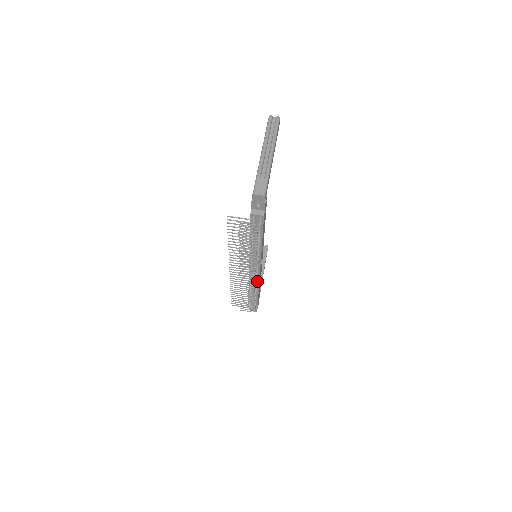
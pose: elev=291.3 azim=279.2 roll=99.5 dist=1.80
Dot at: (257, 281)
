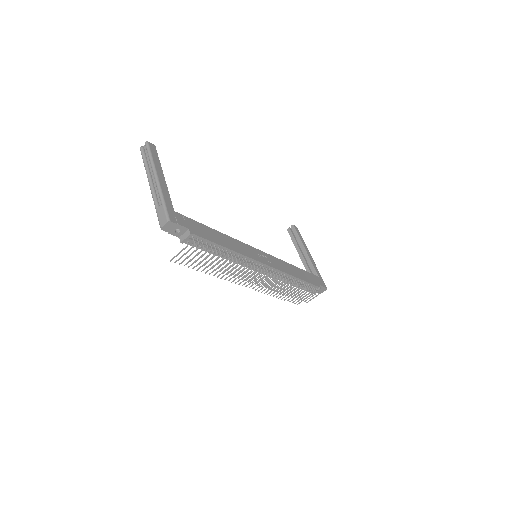
Dot at: (281, 273)
